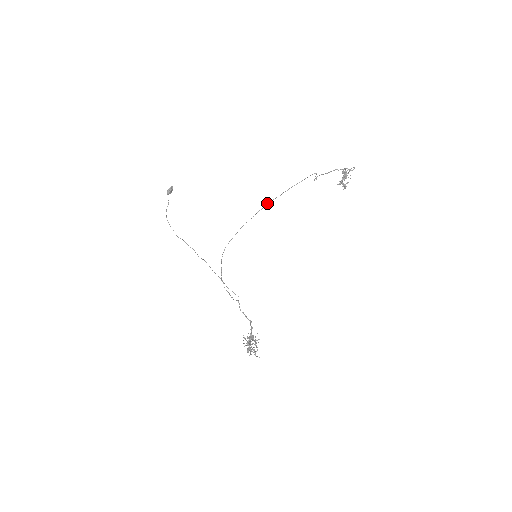
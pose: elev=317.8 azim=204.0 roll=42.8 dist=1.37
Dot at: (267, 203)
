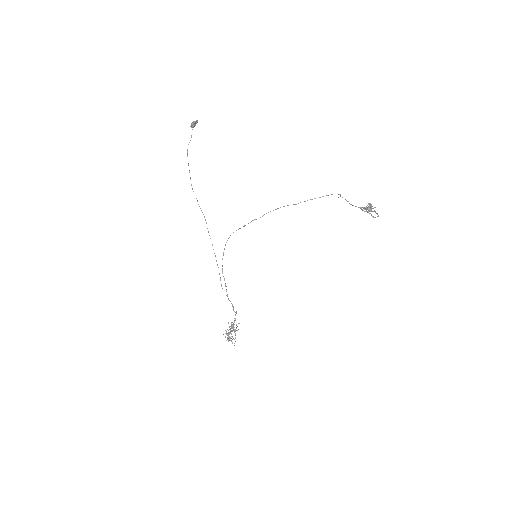
Dot at: occluded
